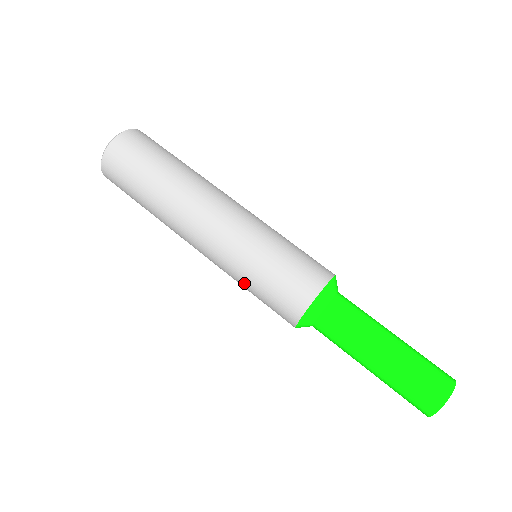
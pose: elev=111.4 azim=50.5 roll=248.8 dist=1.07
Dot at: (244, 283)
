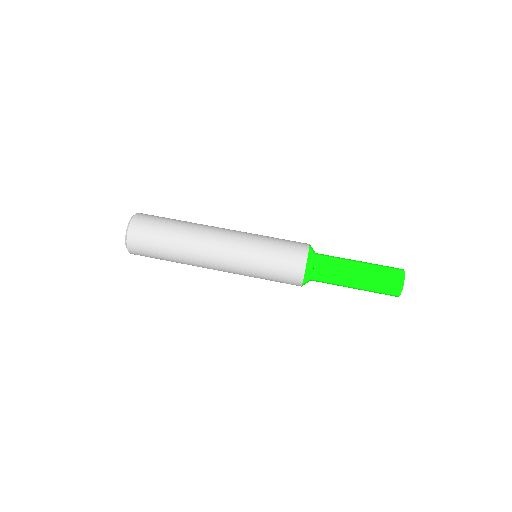
Dot at: occluded
